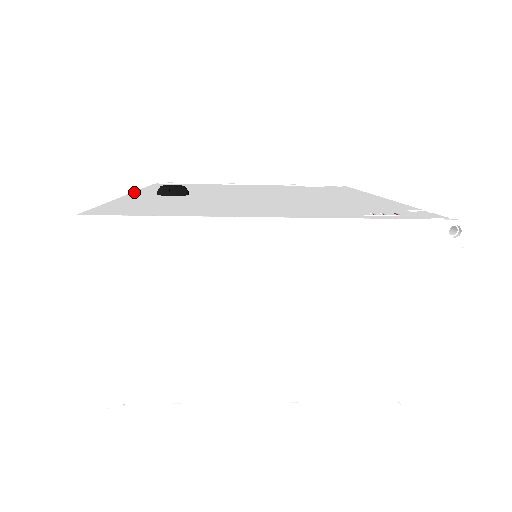
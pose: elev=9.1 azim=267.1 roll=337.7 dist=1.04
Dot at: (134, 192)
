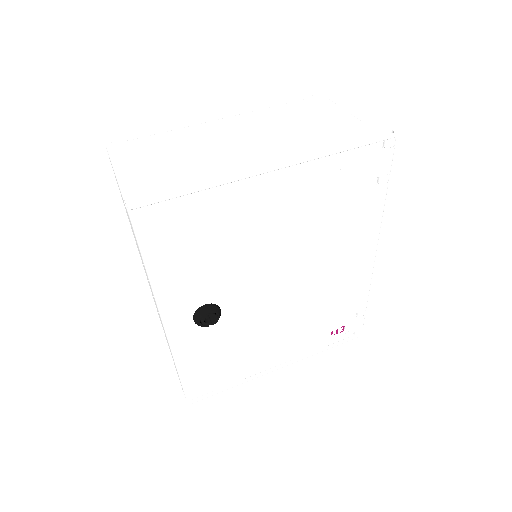
Dot at: (166, 318)
